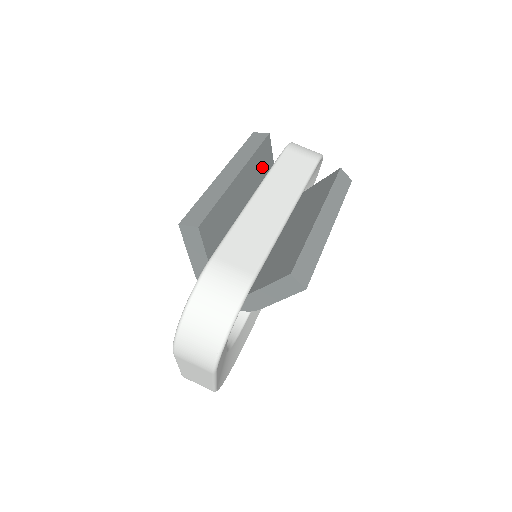
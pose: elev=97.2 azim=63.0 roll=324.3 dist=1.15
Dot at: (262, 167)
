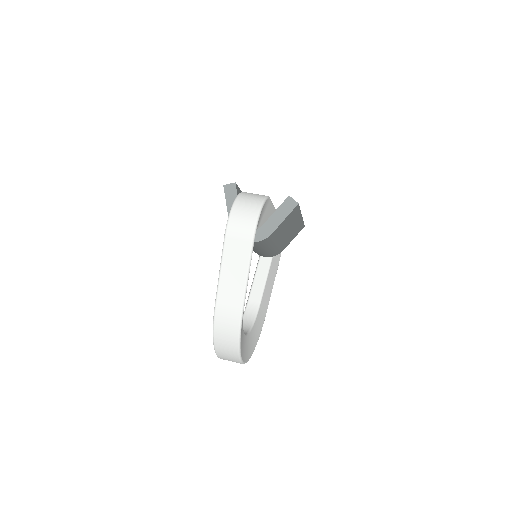
Dot at: occluded
